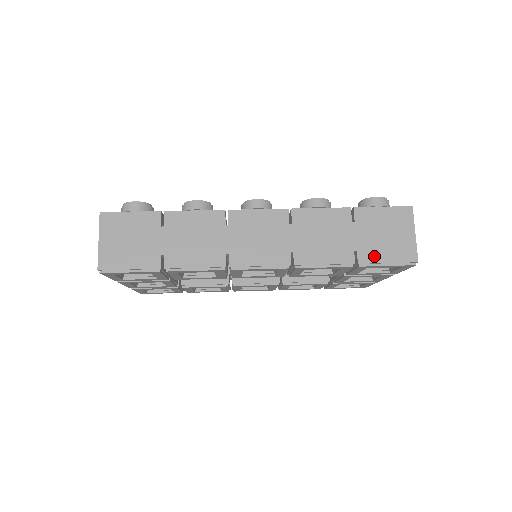
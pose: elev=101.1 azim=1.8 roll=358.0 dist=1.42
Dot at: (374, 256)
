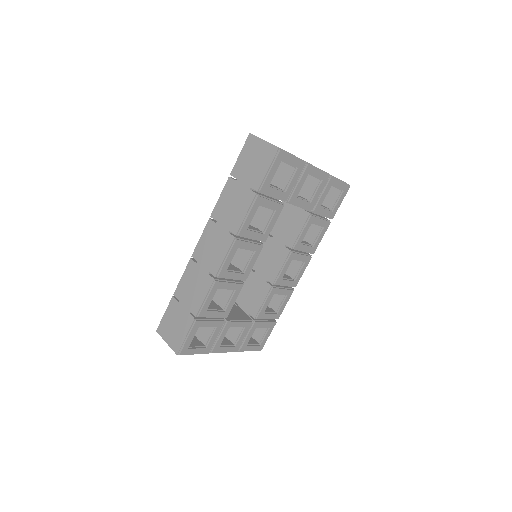
Dot at: (259, 177)
